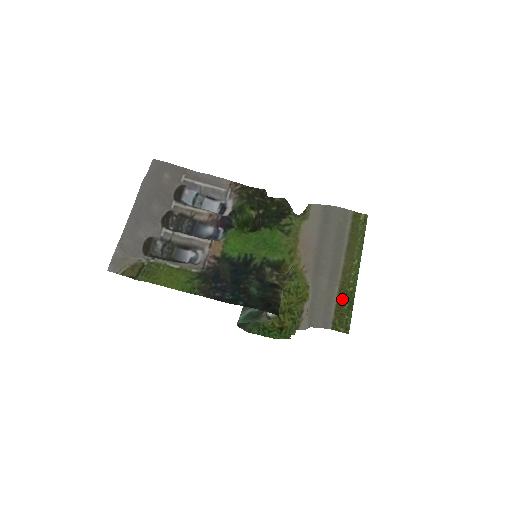
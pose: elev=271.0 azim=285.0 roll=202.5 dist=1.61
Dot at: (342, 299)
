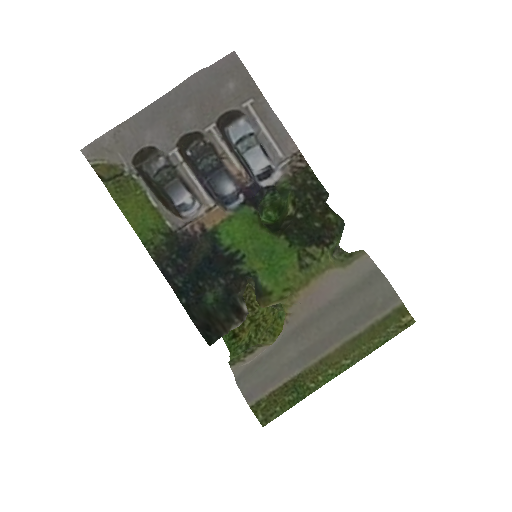
Dot at: (292, 387)
